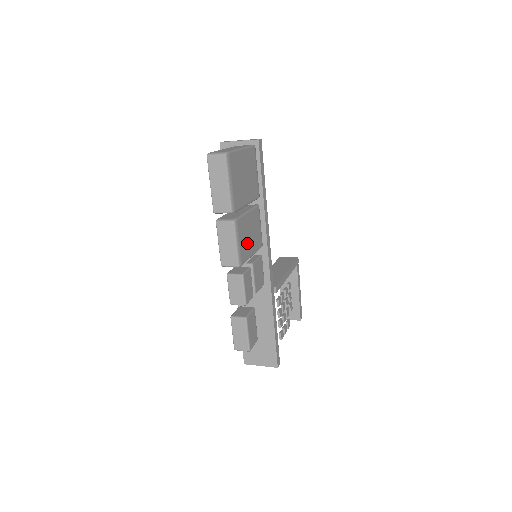
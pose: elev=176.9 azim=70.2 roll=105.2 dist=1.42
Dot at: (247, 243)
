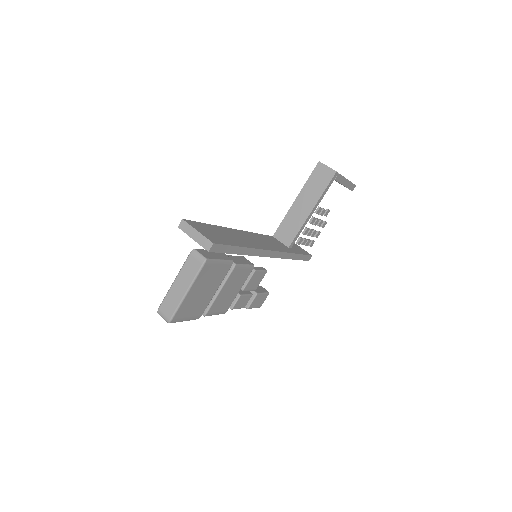
Dot at: (228, 298)
